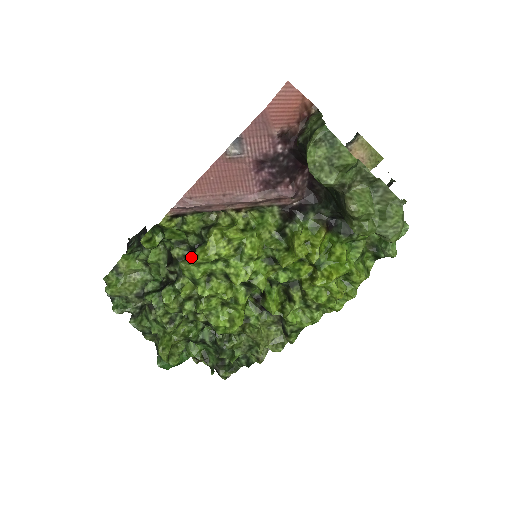
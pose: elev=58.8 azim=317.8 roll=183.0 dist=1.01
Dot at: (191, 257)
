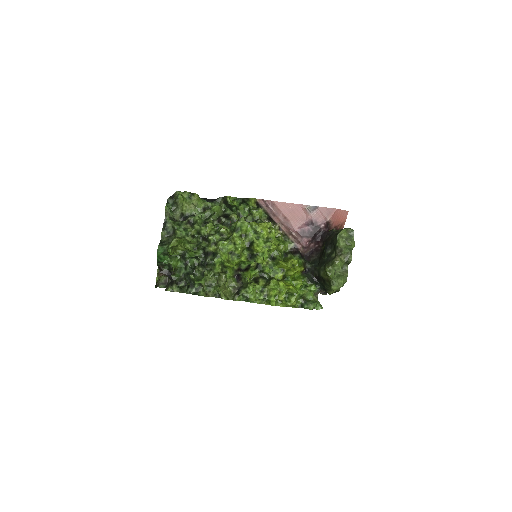
Dot at: occluded
